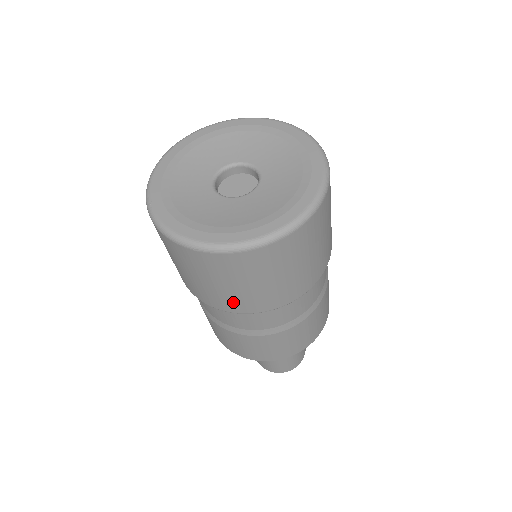
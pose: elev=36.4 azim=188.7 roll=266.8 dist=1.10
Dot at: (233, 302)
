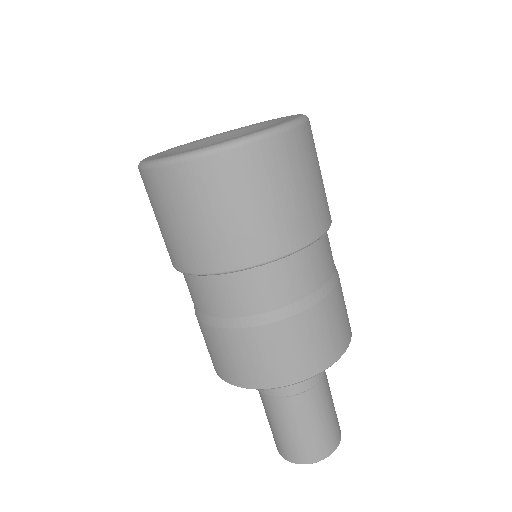
Dot at: (191, 252)
